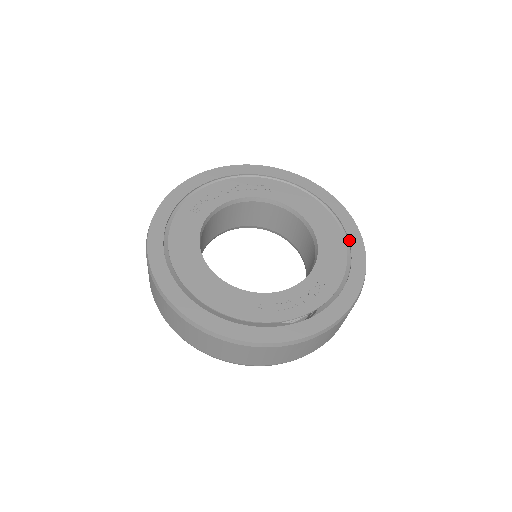
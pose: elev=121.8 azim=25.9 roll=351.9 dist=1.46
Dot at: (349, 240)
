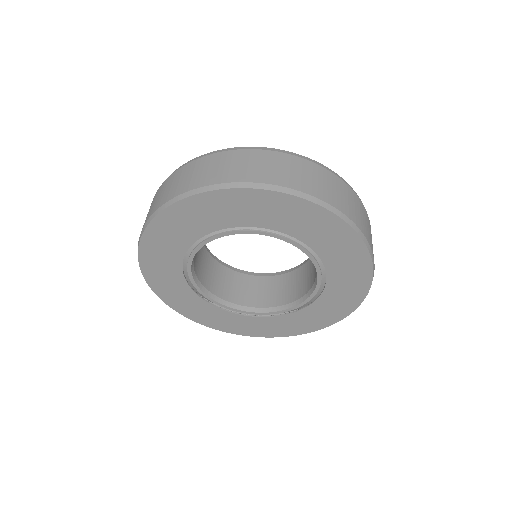
Dot at: occluded
